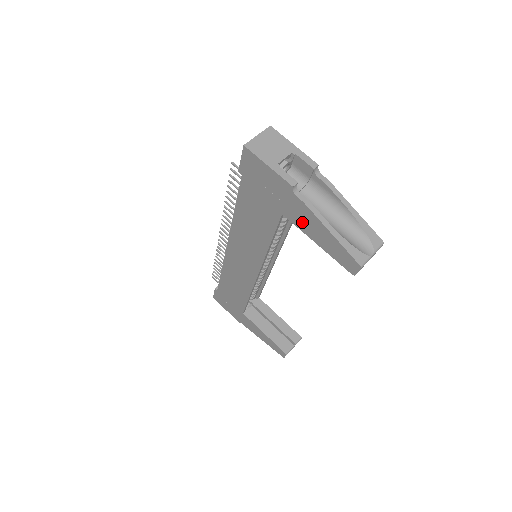
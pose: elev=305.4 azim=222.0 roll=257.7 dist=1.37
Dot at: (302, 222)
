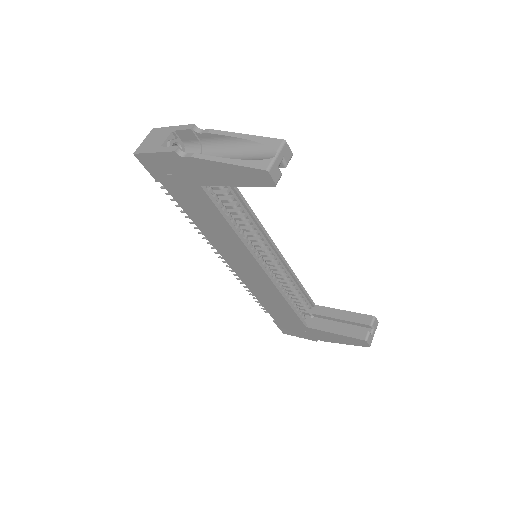
Dot at: (211, 177)
